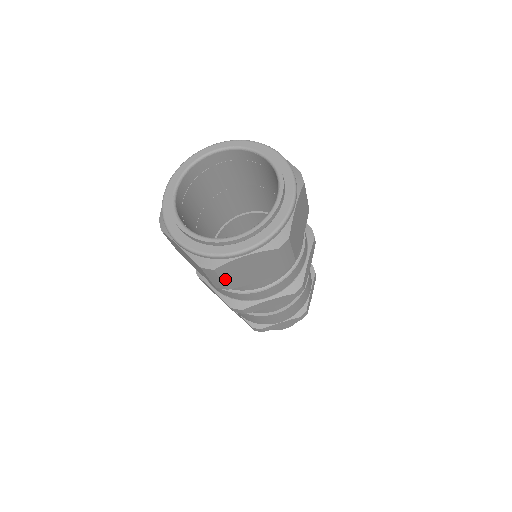
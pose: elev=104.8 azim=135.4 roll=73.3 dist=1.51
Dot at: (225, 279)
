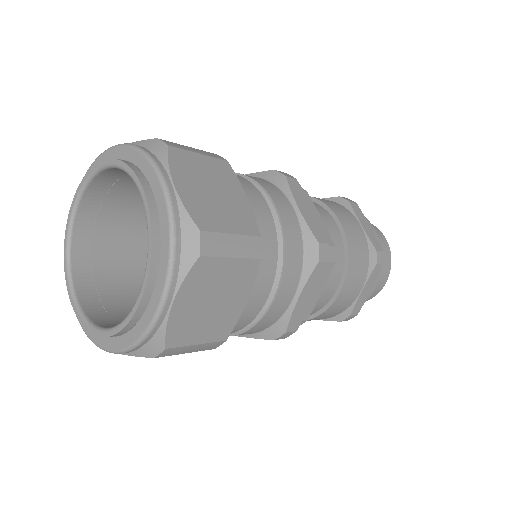
Dot at: (200, 339)
